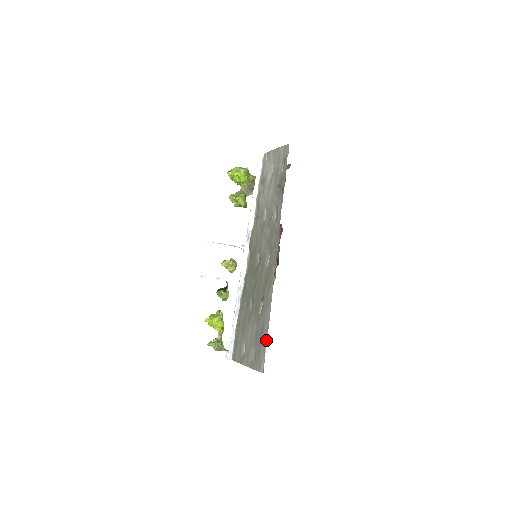
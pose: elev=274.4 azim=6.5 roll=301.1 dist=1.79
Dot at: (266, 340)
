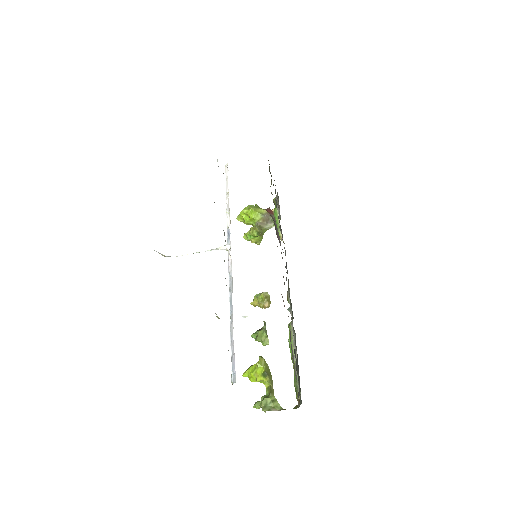
Dot at: occluded
